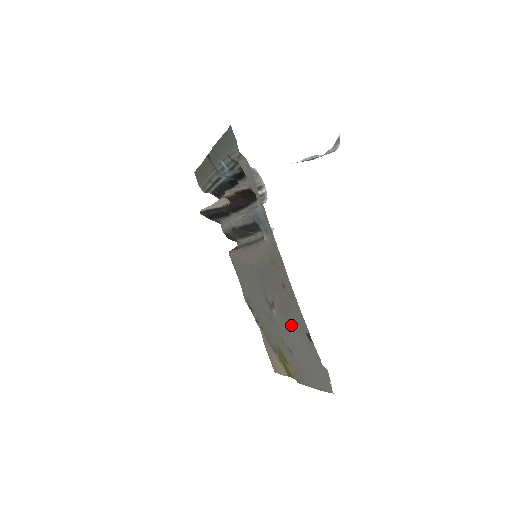
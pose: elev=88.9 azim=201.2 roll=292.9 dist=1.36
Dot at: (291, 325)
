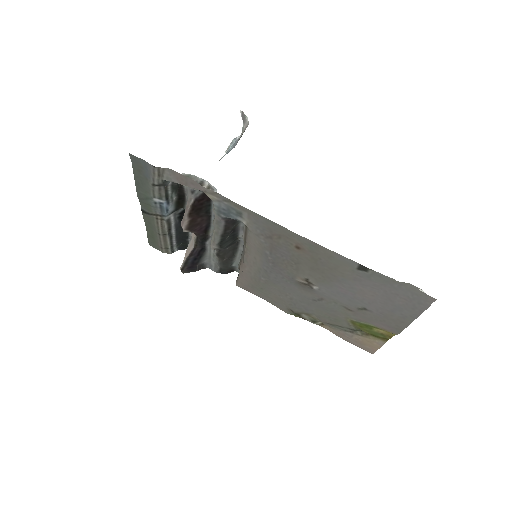
Dot at: (339, 280)
